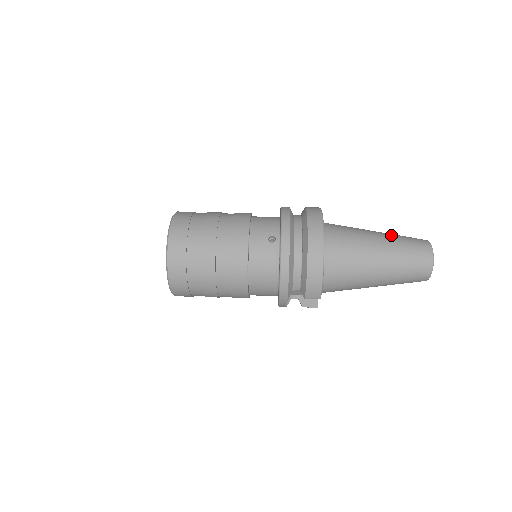
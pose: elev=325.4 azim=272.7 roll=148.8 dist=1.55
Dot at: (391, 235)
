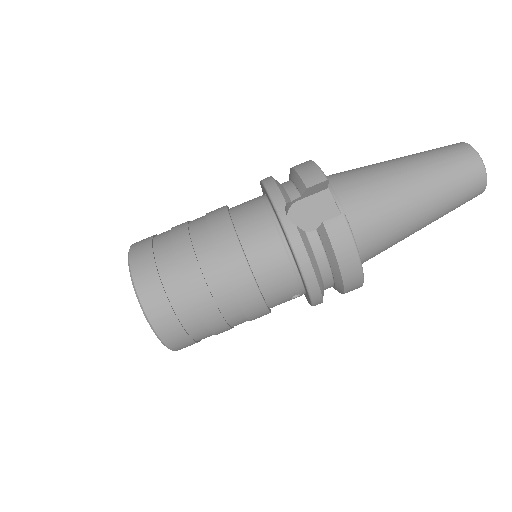
Dot at: (440, 201)
